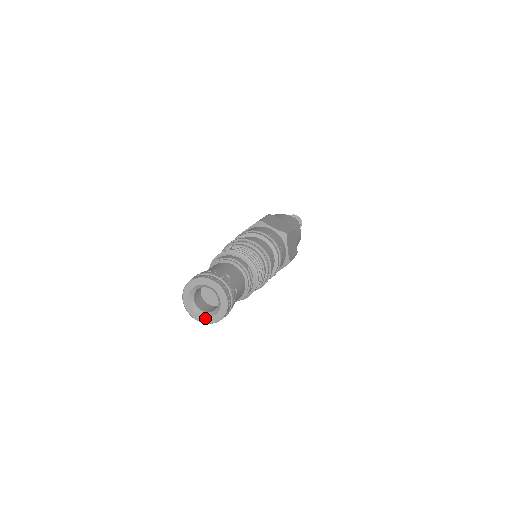
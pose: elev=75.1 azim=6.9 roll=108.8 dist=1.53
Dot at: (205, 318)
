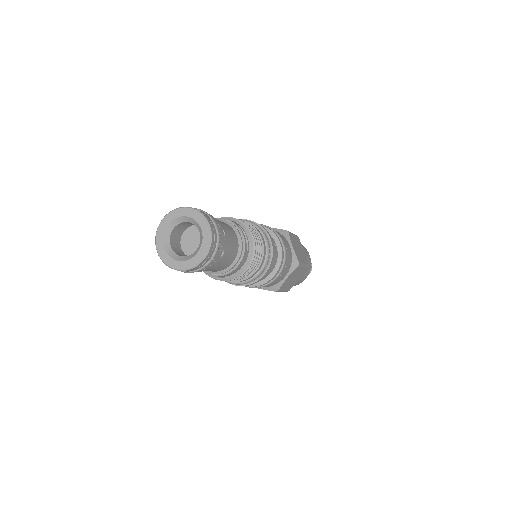
Dot at: (186, 262)
